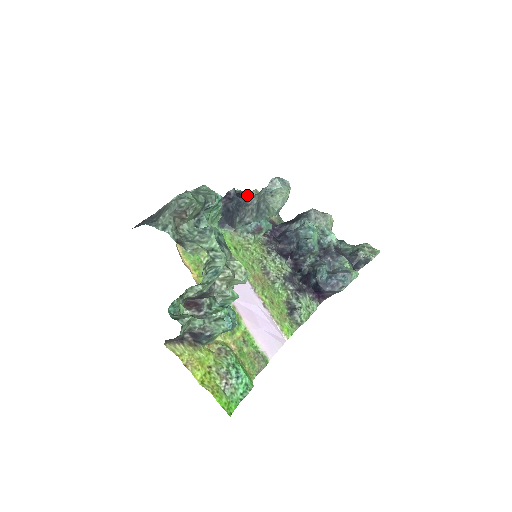
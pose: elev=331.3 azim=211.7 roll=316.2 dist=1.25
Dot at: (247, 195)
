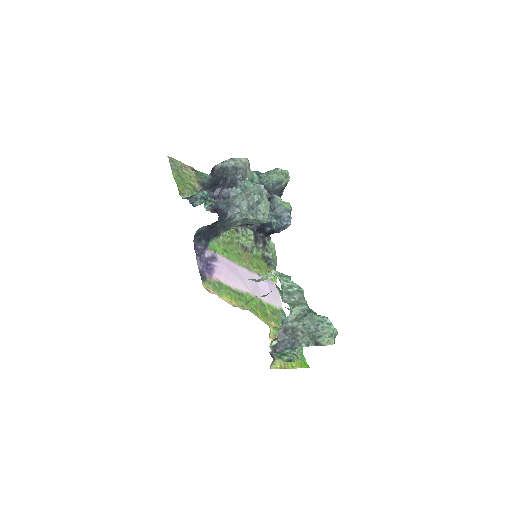
Dot at: (221, 207)
